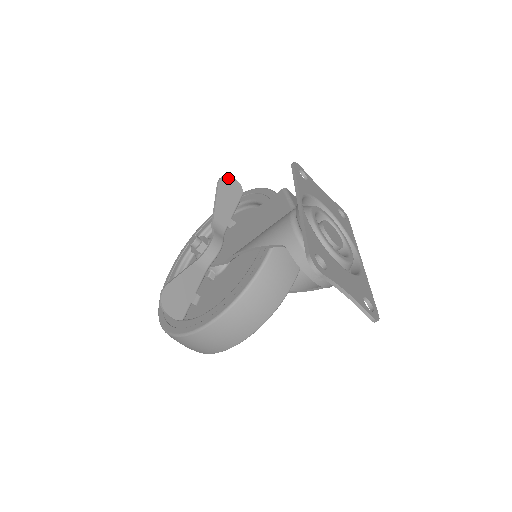
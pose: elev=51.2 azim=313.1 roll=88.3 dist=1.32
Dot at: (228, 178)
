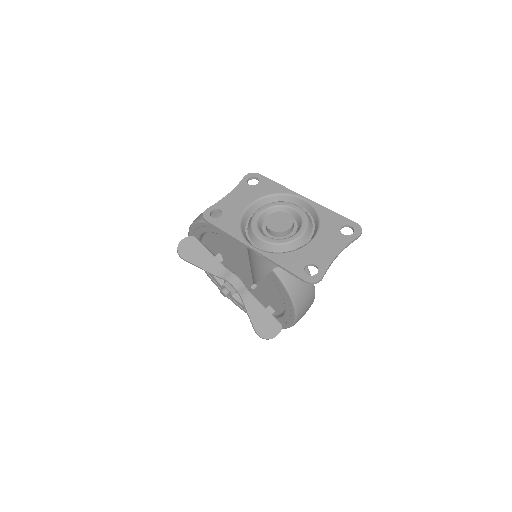
Dot at: (180, 248)
